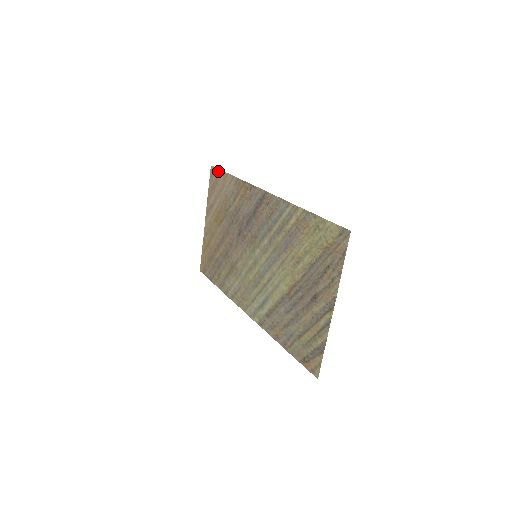
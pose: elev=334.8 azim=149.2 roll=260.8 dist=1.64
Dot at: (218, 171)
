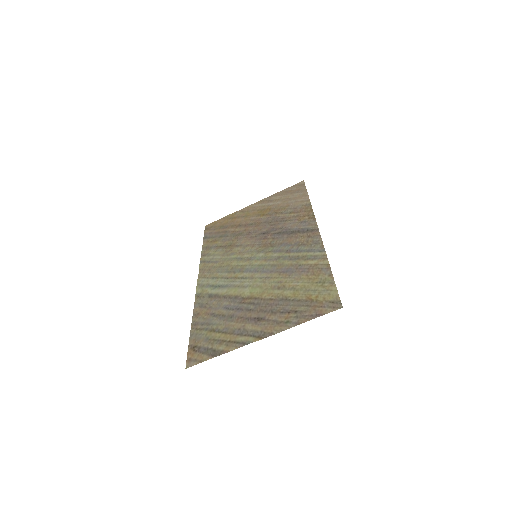
Dot at: (304, 188)
